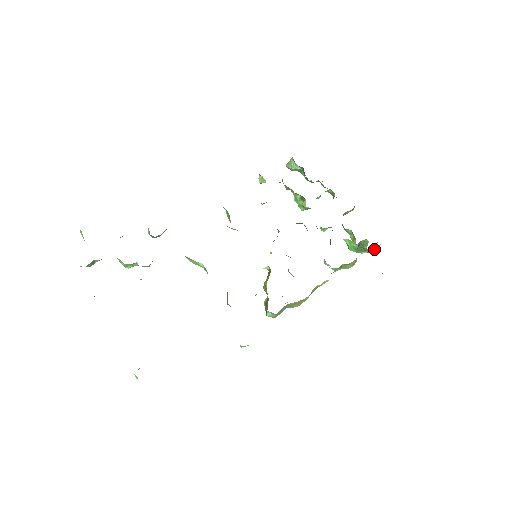
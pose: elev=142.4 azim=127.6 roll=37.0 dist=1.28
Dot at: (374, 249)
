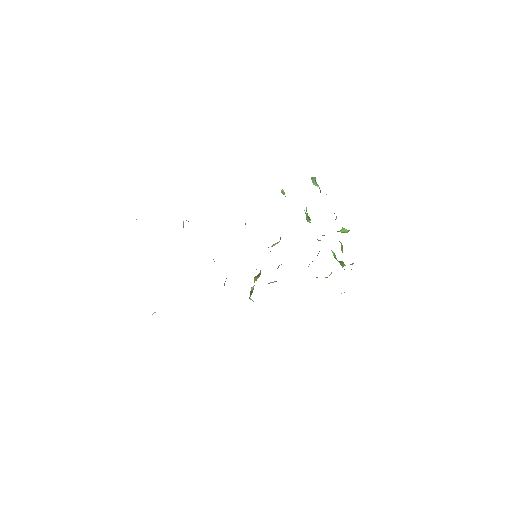
Dot at: occluded
